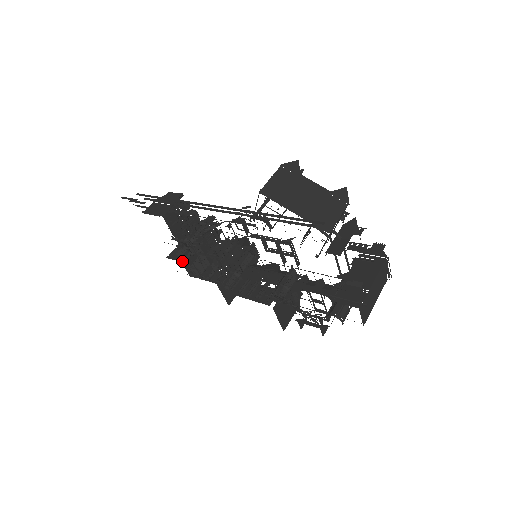
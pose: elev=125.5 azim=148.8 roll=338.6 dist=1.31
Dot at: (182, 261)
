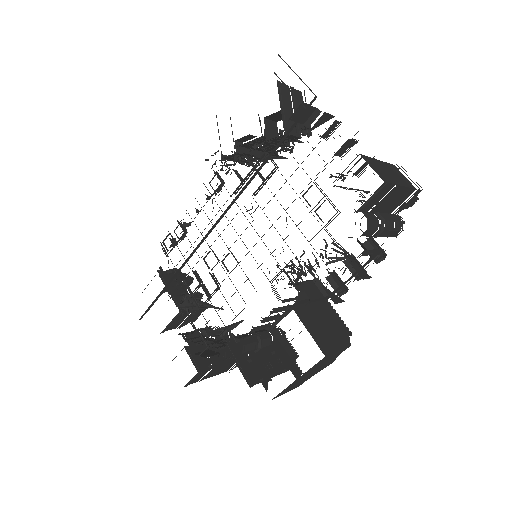
Dot at: (185, 347)
